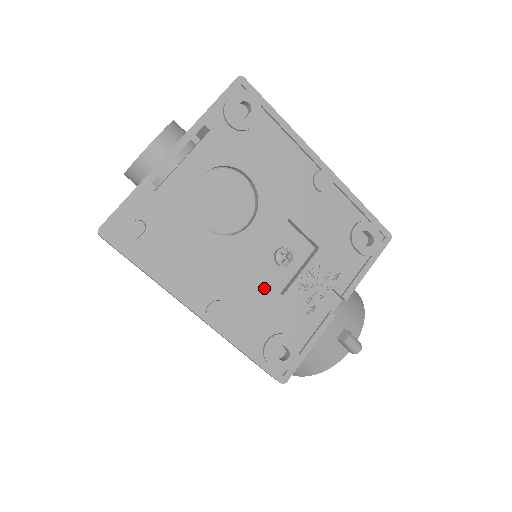
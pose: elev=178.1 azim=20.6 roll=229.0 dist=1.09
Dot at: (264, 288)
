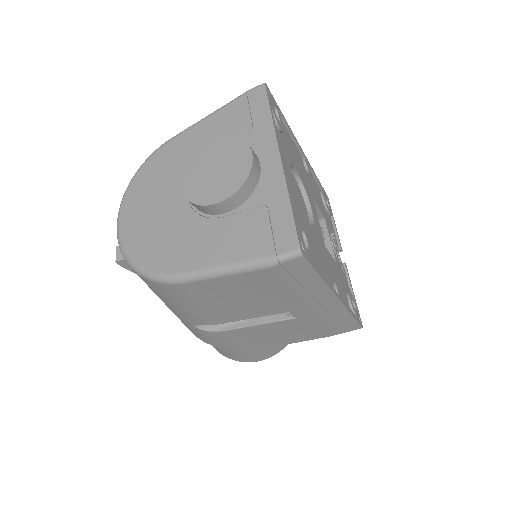
Dot at: (332, 260)
